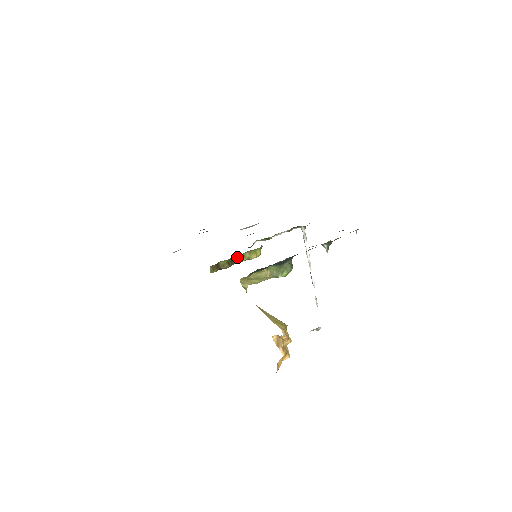
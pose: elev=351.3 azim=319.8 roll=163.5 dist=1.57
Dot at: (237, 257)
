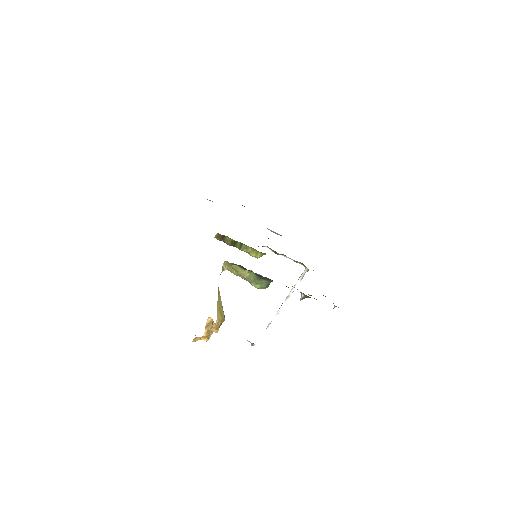
Dot at: (242, 244)
